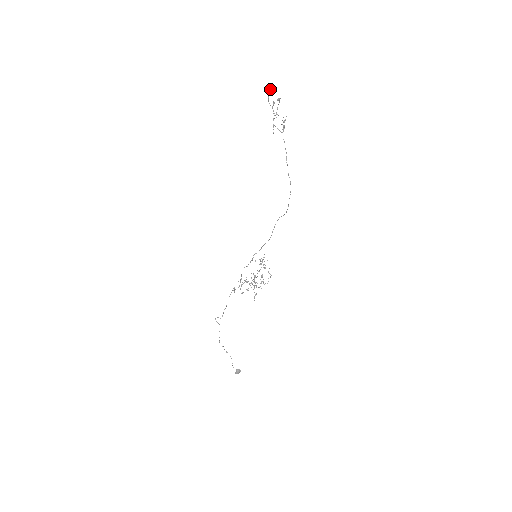
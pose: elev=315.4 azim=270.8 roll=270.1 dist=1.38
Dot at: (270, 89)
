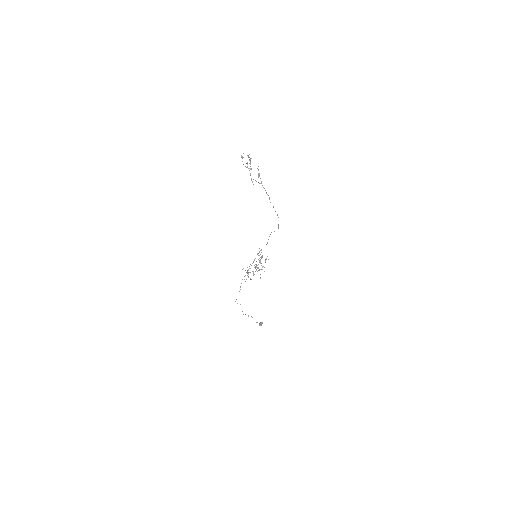
Dot at: occluded
